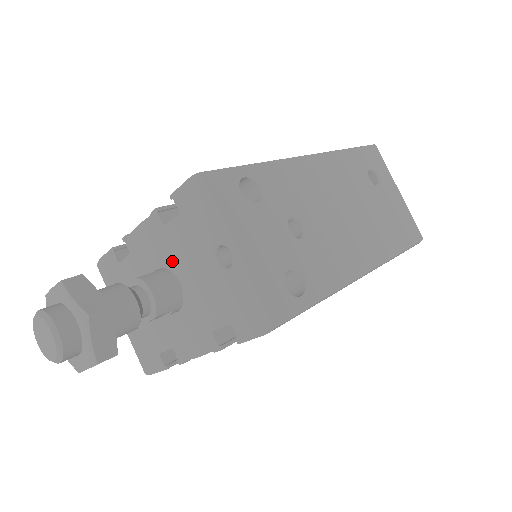
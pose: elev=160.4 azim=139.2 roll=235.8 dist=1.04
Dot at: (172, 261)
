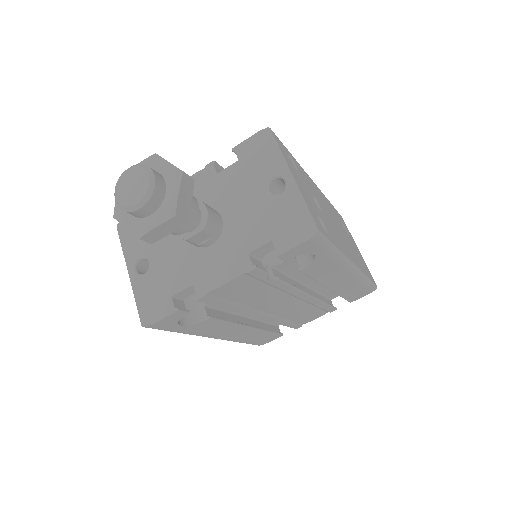
Dot at: (218, 200)
